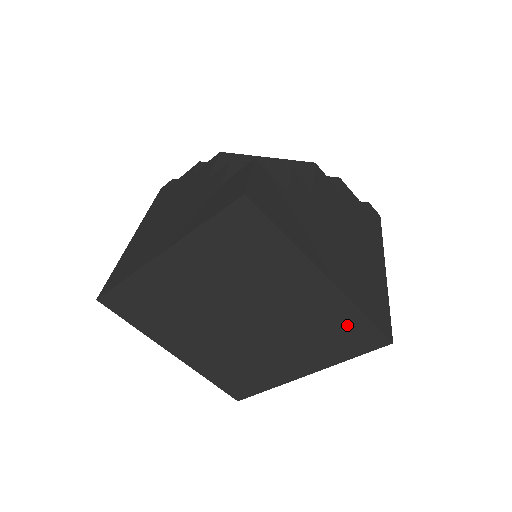
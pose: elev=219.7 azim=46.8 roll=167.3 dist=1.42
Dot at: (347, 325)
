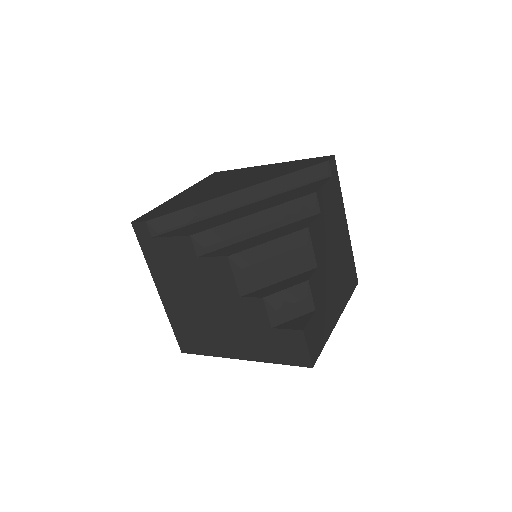
Dot at: occluded
